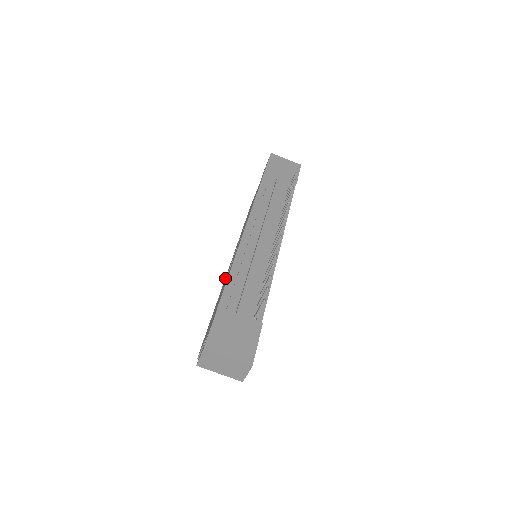
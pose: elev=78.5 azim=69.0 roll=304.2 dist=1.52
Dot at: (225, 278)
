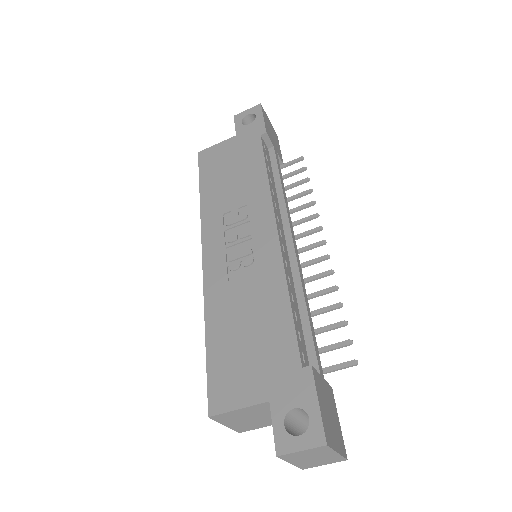
Dot at: (214, 276)
